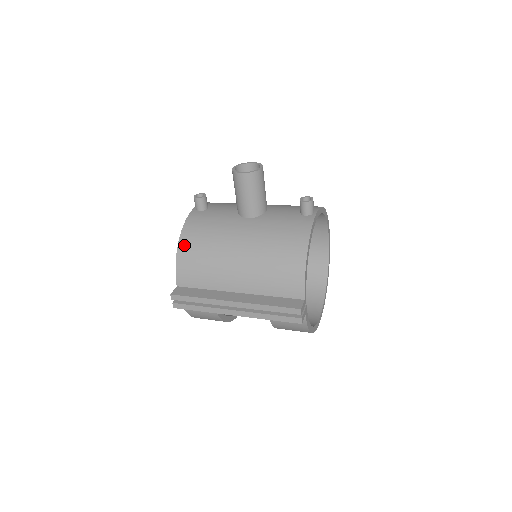
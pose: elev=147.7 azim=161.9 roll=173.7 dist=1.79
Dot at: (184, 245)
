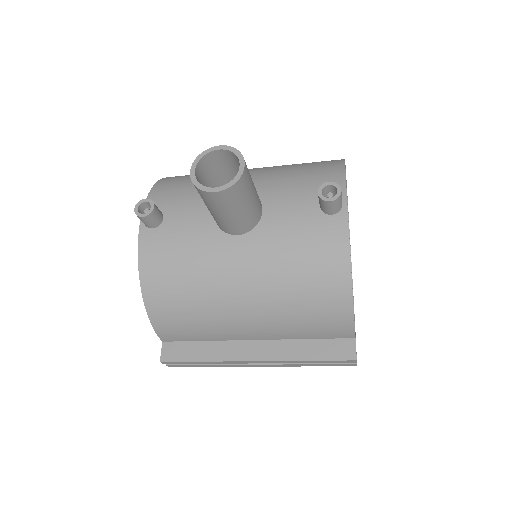
Dot at: (153, 297)
